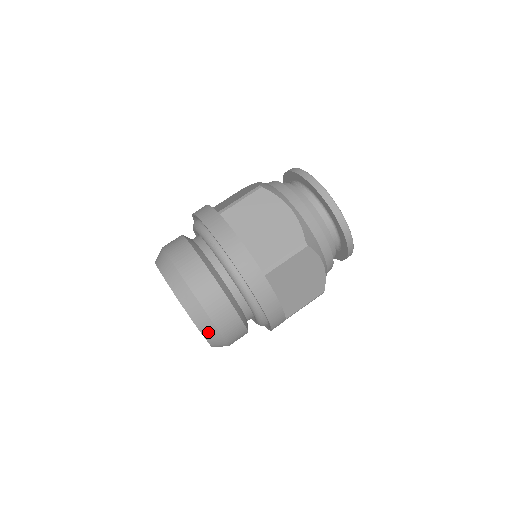
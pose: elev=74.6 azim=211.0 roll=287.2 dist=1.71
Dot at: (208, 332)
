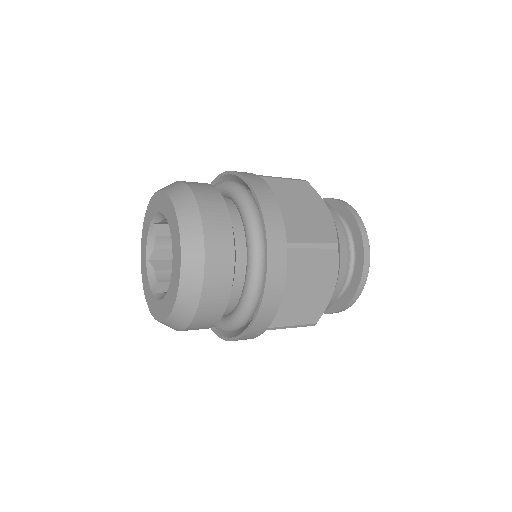
Dot at: (189, 280)
